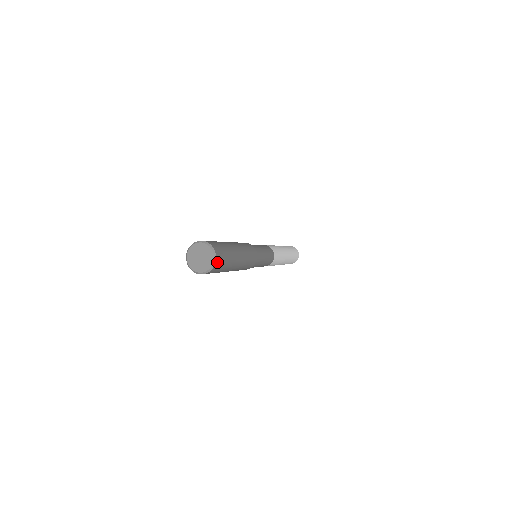
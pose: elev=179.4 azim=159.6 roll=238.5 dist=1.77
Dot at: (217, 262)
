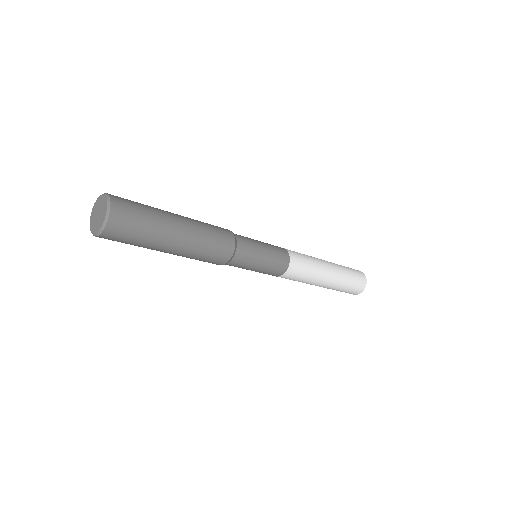
Dot at: (109, 232)
